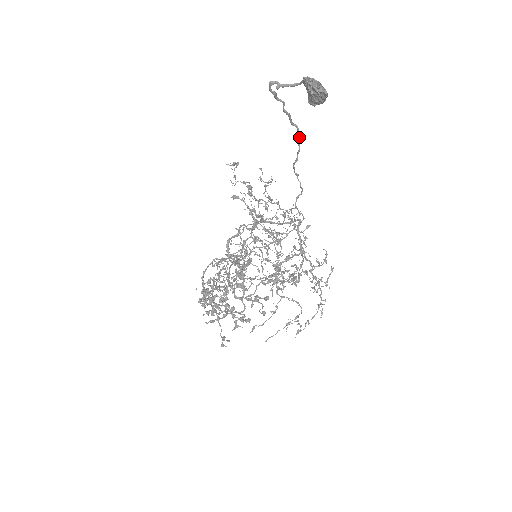
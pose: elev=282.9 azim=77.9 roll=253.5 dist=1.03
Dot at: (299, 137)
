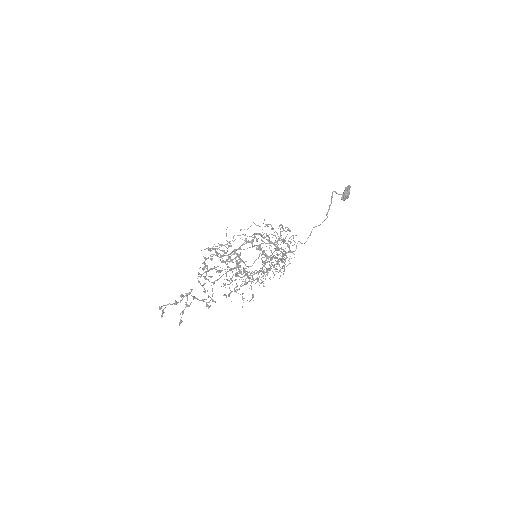
Dot at: occluded
